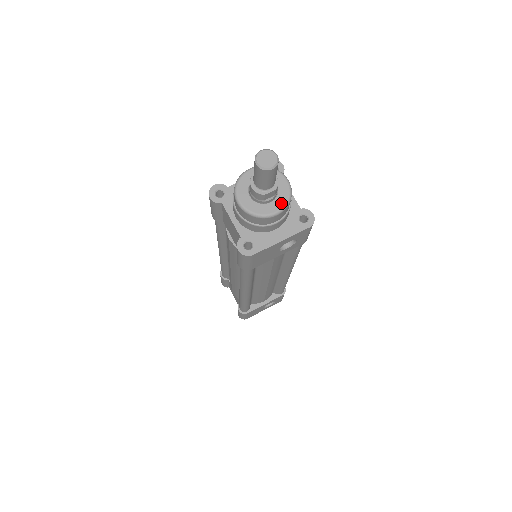
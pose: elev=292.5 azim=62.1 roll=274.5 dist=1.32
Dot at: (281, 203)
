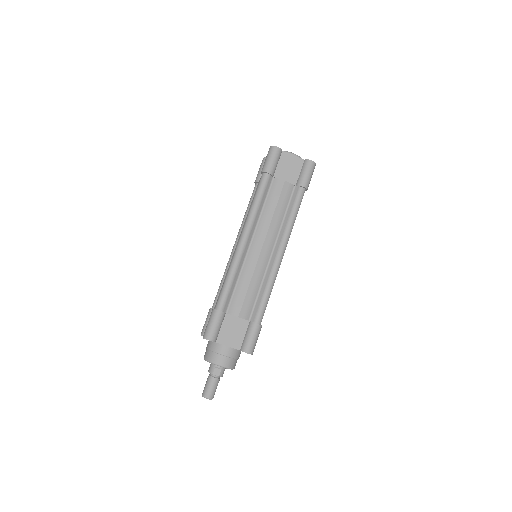
Dot at: occluded
